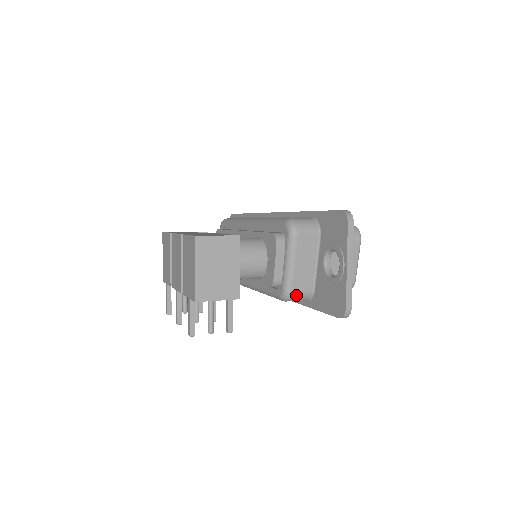
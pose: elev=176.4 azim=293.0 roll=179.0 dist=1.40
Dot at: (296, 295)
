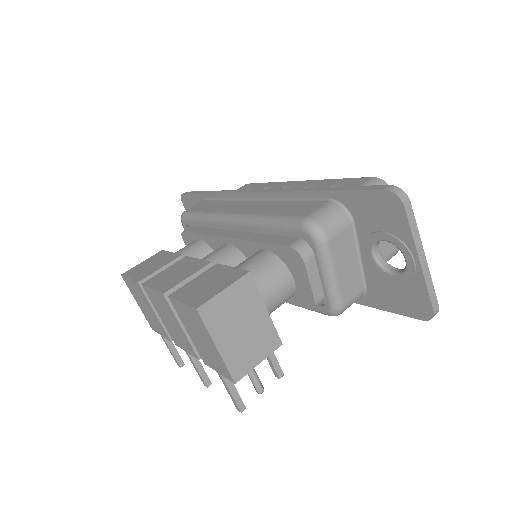
Dot at: (348, 305)
